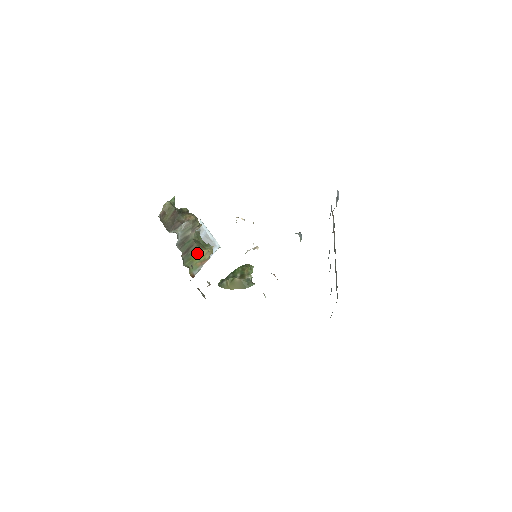
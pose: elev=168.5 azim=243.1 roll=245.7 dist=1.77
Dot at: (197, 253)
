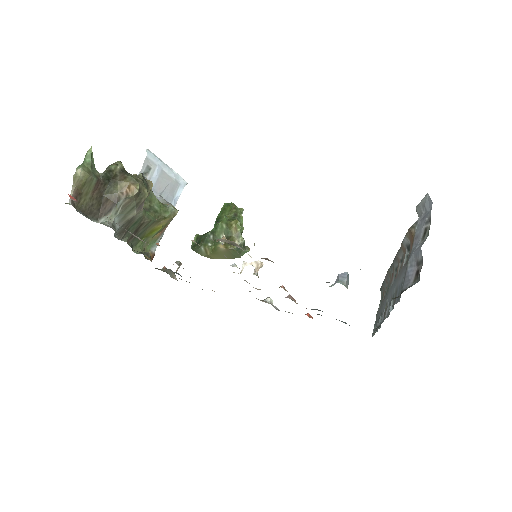
Dot at: (152, 227)
